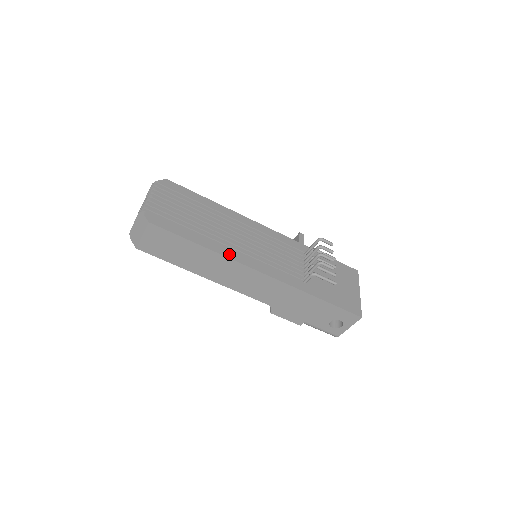
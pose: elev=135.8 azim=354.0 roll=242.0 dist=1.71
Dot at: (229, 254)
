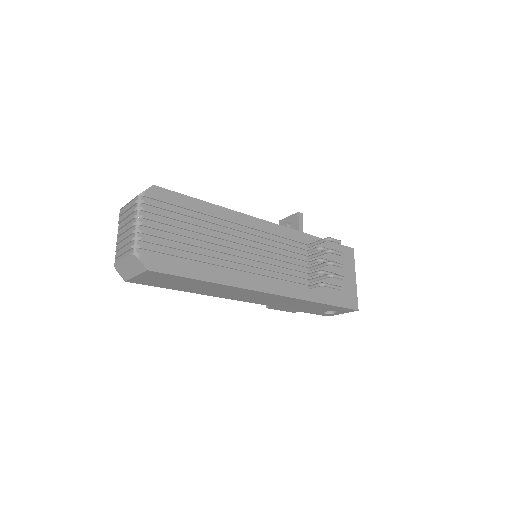
Dot at: (237, 281)
